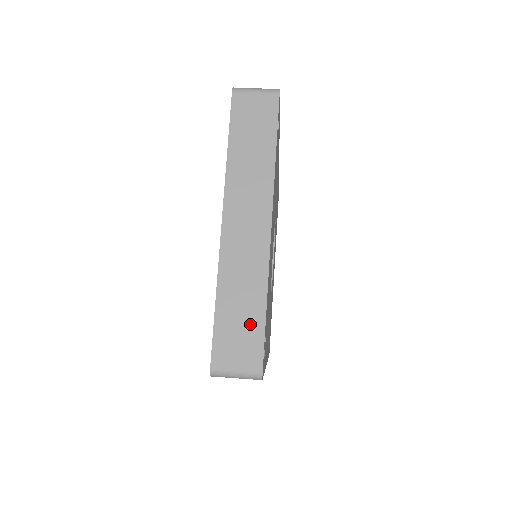
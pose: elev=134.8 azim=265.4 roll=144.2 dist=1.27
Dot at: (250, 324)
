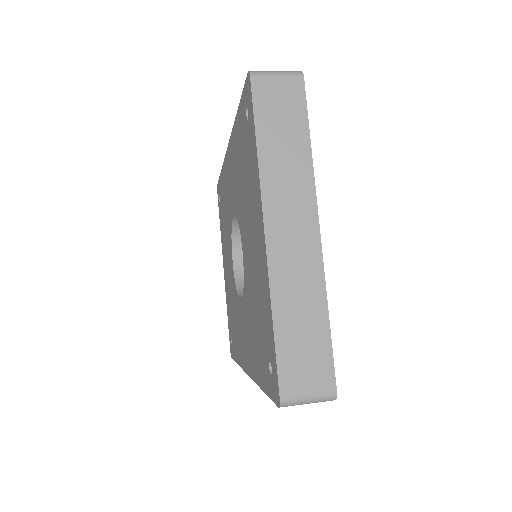
Dot at: (315, 342)
